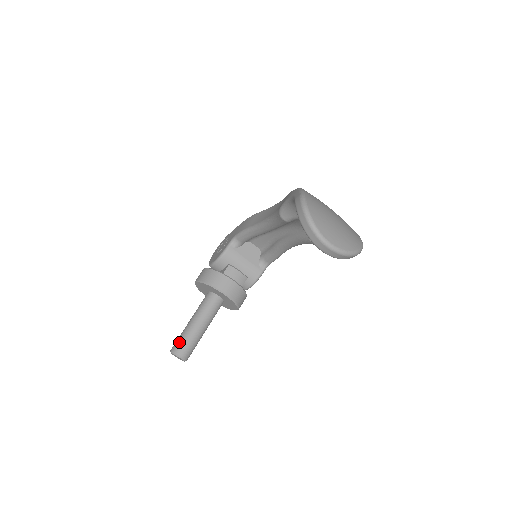
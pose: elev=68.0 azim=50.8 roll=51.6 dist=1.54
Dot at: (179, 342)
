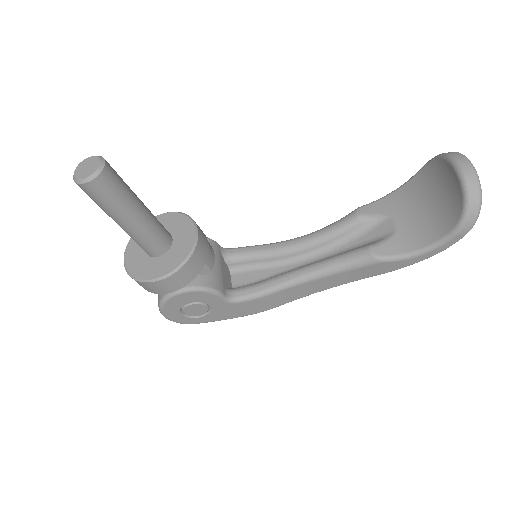
Dot at: occluded
